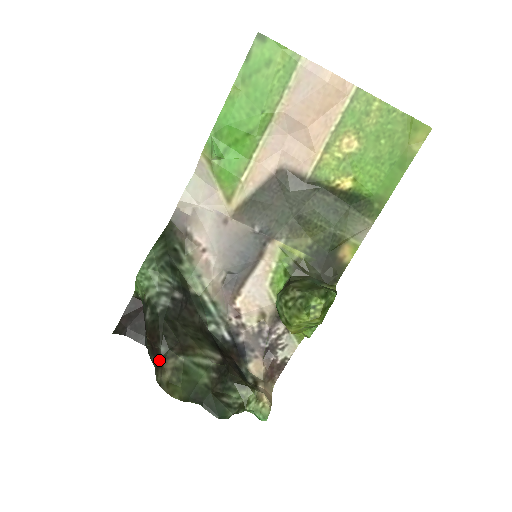
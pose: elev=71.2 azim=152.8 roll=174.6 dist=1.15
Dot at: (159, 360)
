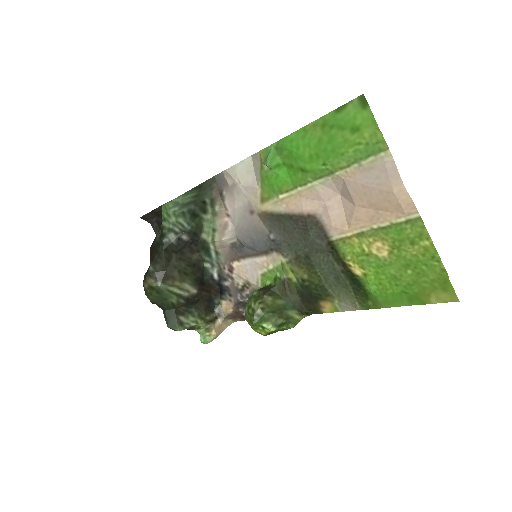
Dot at: occluded
